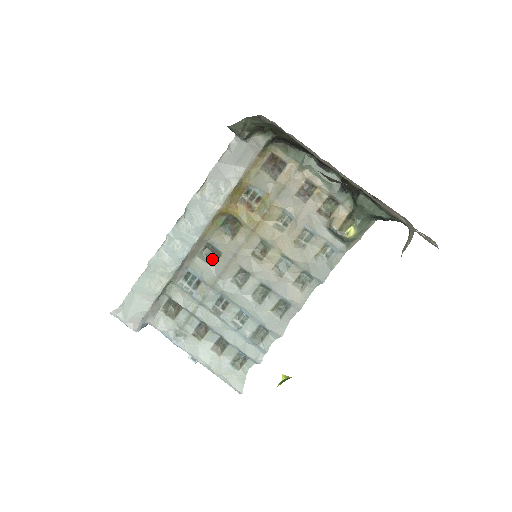
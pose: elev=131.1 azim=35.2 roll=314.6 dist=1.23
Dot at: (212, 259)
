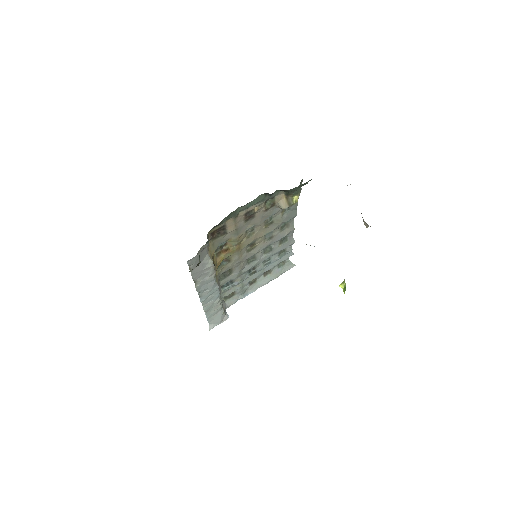
Dot at: (229, 274)
